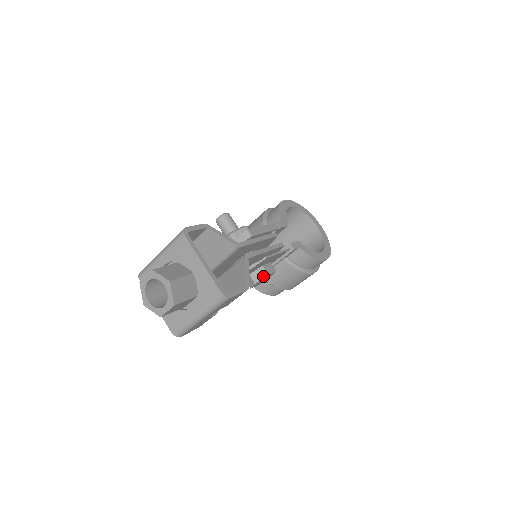
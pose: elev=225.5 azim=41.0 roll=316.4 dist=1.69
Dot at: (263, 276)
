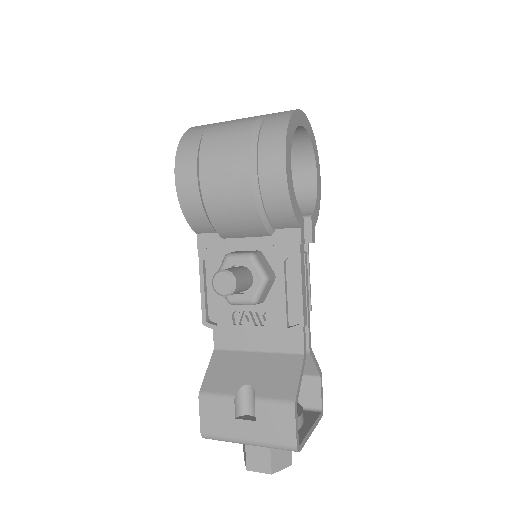
Dot at: occluded
